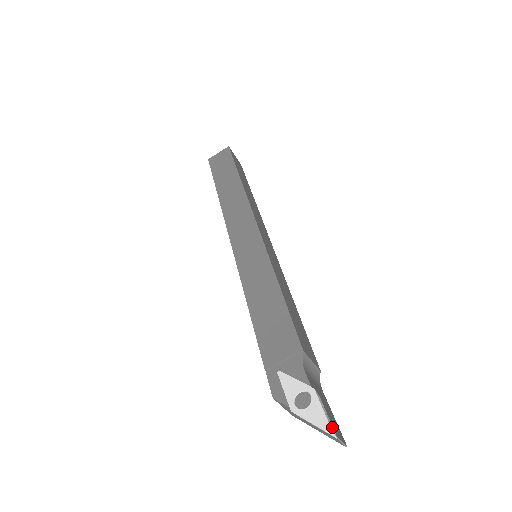
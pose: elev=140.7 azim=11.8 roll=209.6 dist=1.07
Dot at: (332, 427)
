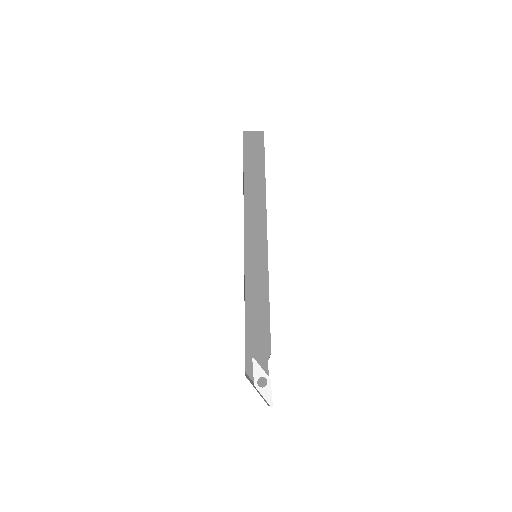
Dot at: (271, 401)
